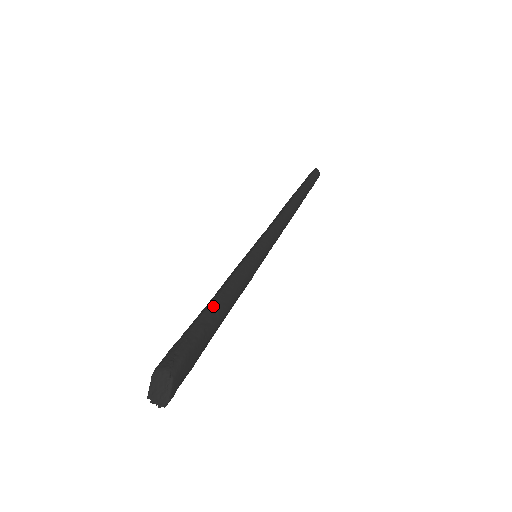
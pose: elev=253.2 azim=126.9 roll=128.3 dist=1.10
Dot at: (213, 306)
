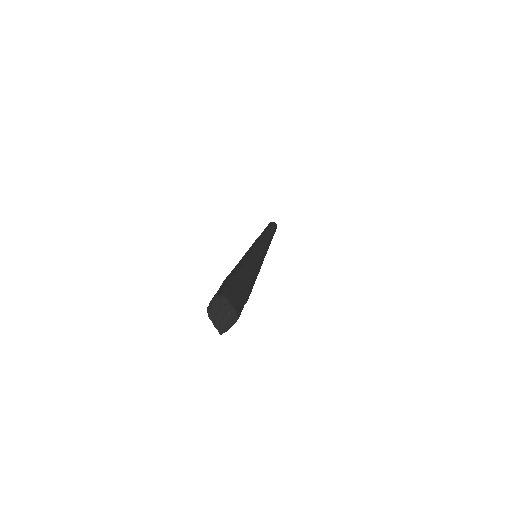
Dot at: (233, 271)
